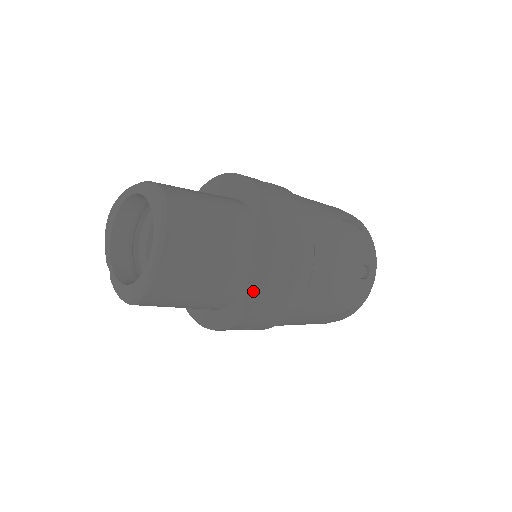
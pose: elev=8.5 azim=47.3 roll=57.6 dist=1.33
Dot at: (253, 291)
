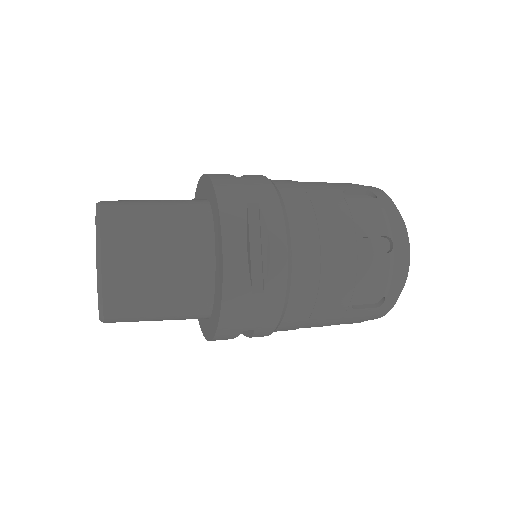
Dot at: (219, 287)
